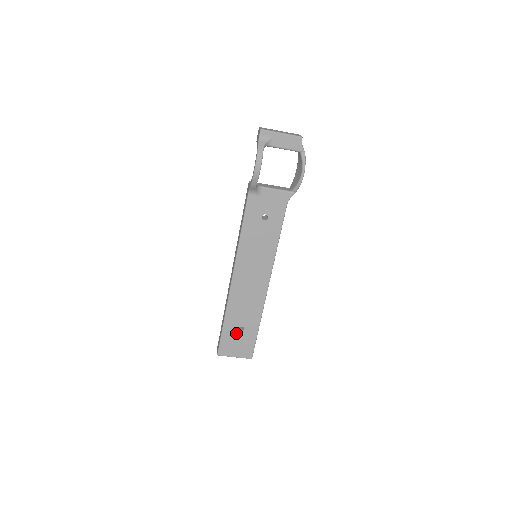
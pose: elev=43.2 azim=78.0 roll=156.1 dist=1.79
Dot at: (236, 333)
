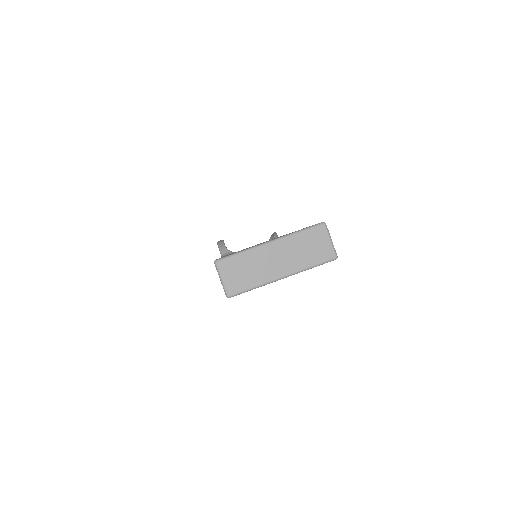
Dot at: occluded
